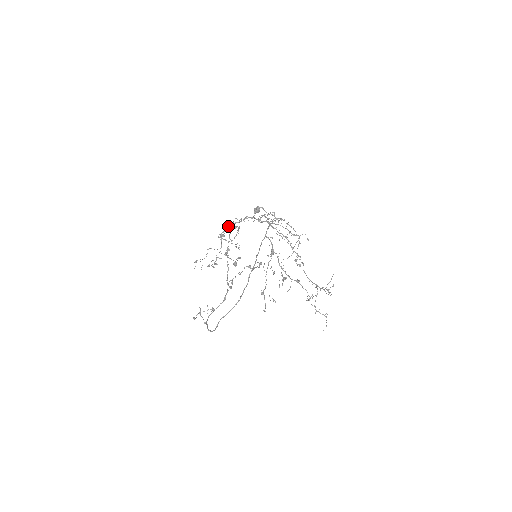
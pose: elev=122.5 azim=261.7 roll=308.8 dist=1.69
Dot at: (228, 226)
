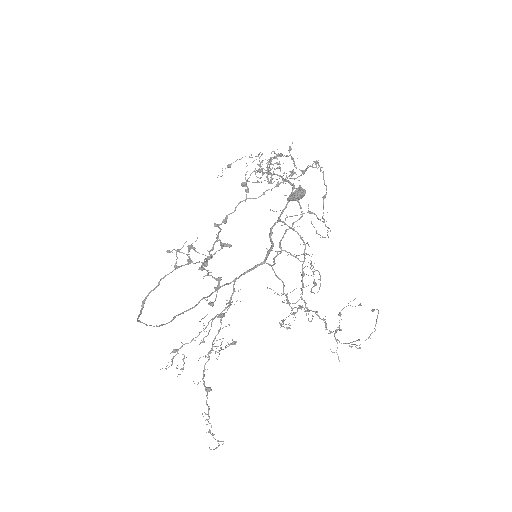
Dot at: occluded
